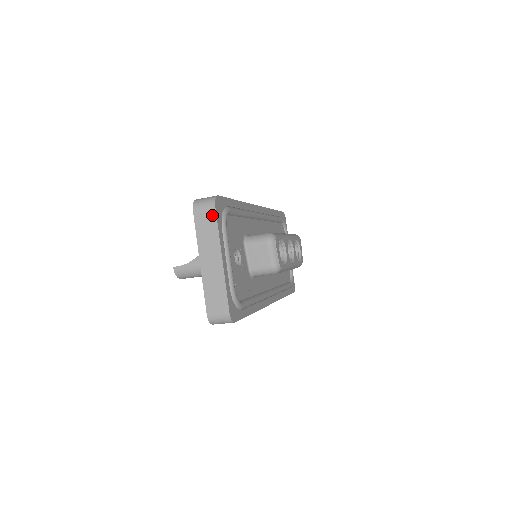
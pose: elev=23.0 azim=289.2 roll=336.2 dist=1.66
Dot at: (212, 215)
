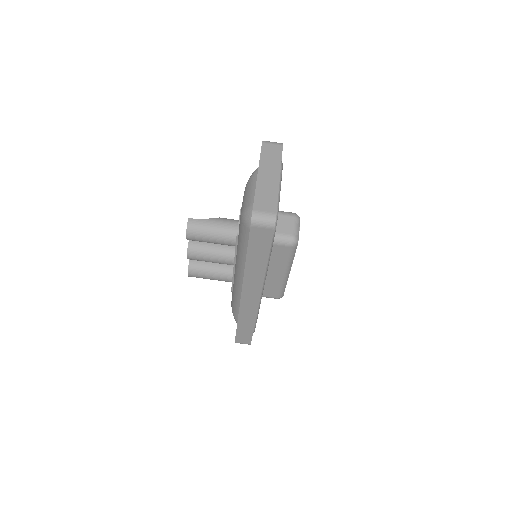
Dot at: (279, 149)
